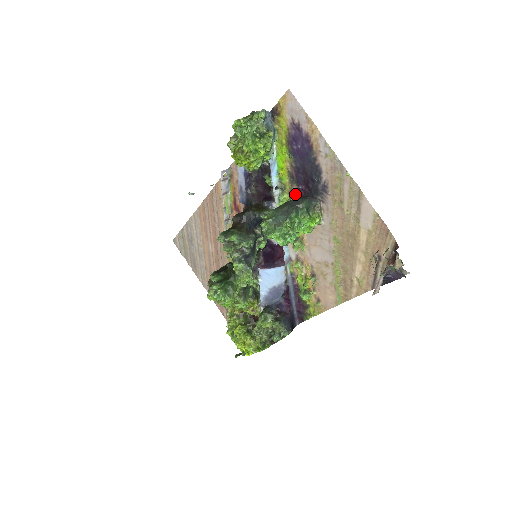
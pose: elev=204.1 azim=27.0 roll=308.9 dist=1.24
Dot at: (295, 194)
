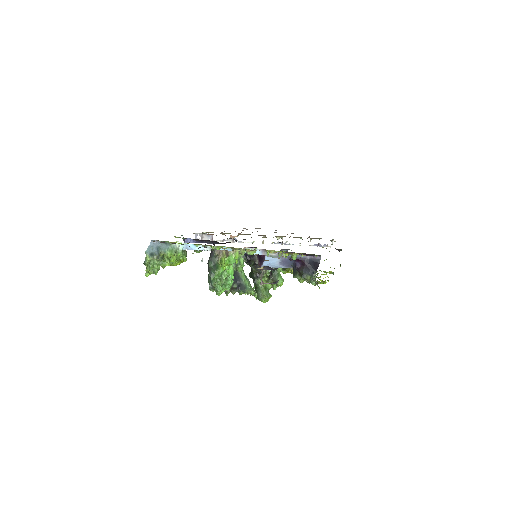
Dot at: (211, 246)
